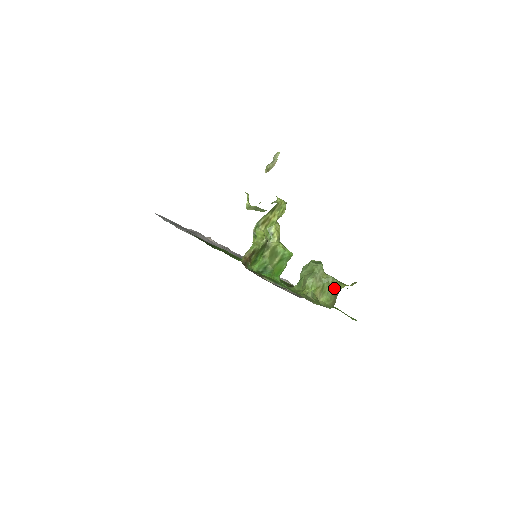
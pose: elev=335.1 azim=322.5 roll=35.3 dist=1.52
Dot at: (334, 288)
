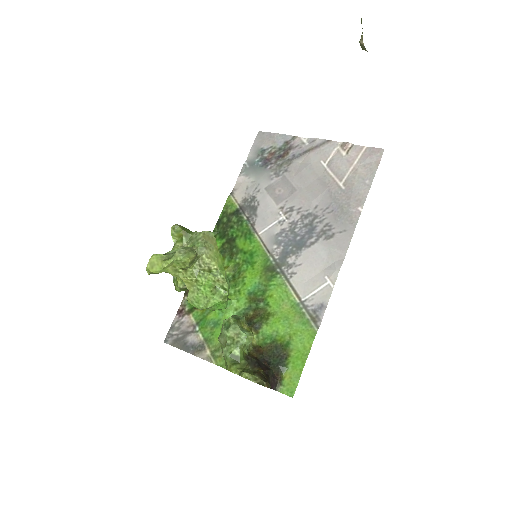
Dot at: occluded
